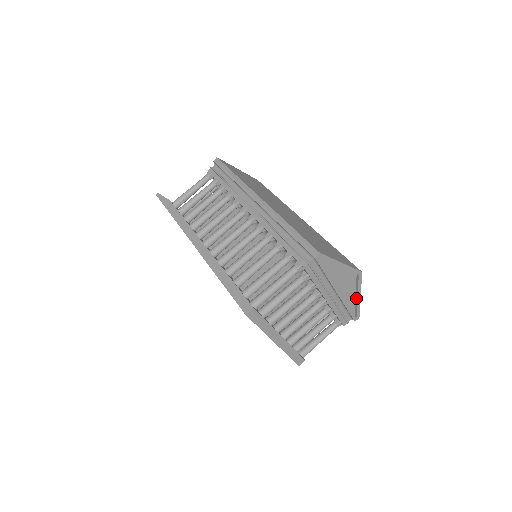
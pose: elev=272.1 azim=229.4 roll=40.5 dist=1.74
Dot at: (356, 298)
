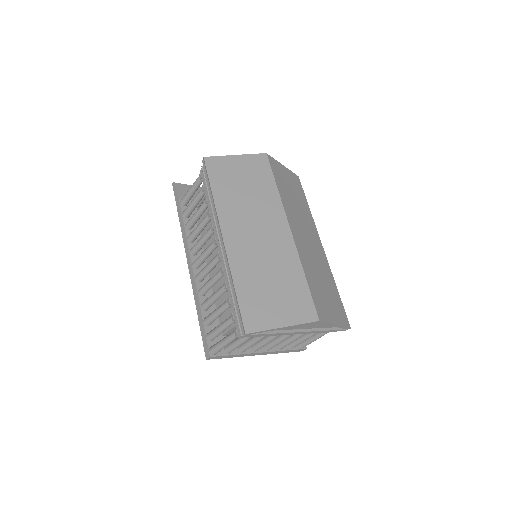
Dot at: (332, 325)
